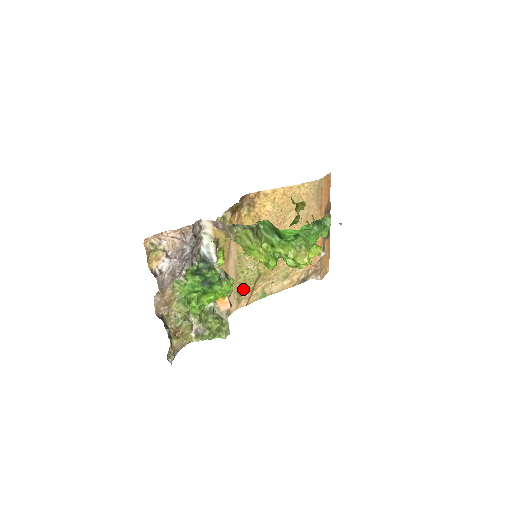
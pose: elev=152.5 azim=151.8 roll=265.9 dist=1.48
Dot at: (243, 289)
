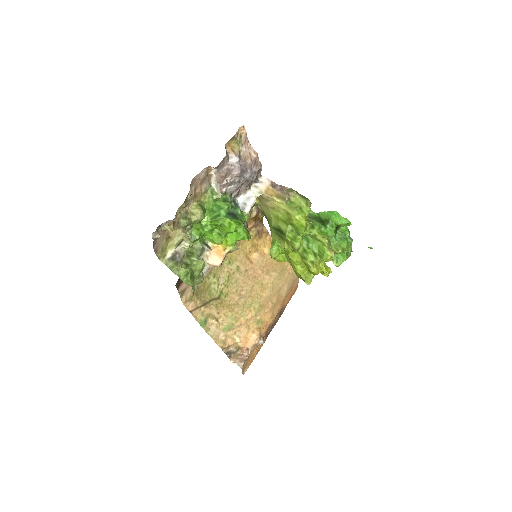
Dot at: (201, 292)
